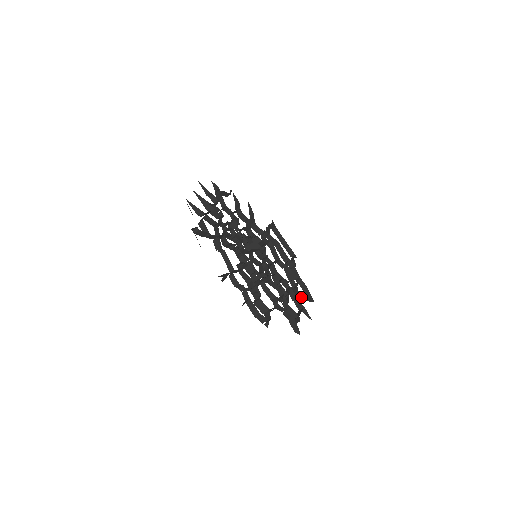
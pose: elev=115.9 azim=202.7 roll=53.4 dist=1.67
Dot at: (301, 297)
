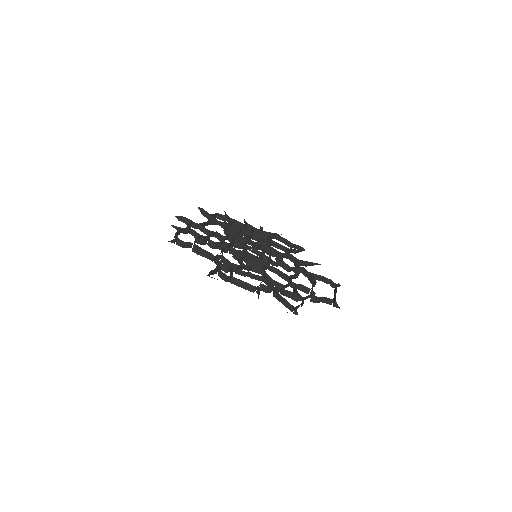
Dot at: (278, 298)
